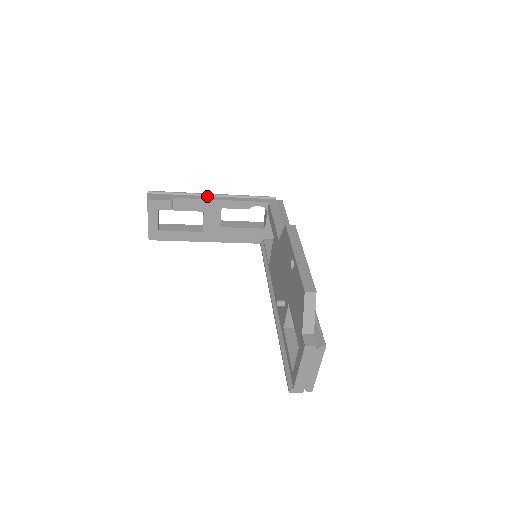
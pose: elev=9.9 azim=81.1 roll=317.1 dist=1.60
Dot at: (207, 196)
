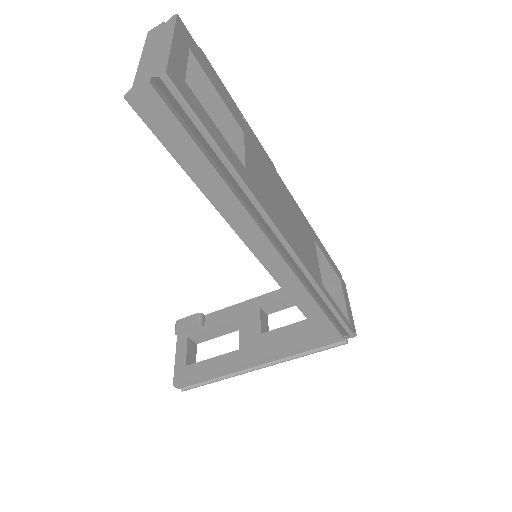
Dot at: occluded
